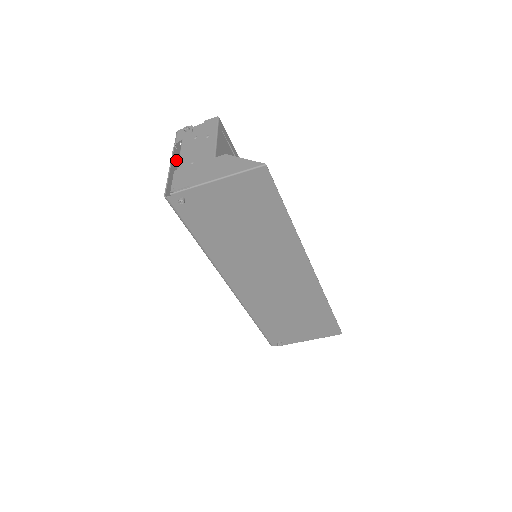
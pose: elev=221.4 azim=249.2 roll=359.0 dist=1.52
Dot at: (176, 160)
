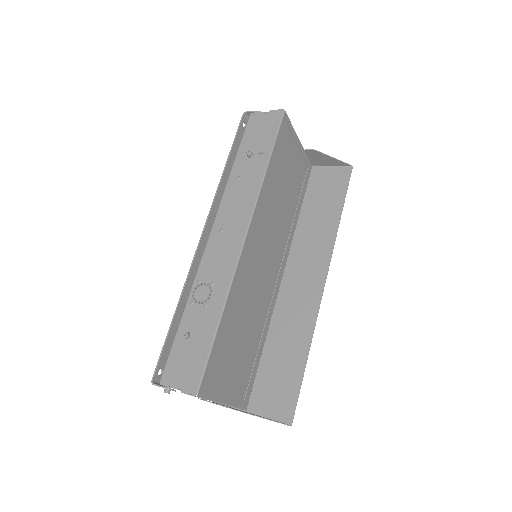
Dot at: occluded
